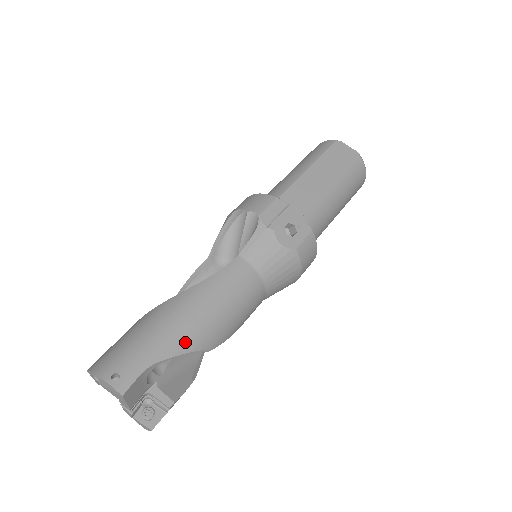
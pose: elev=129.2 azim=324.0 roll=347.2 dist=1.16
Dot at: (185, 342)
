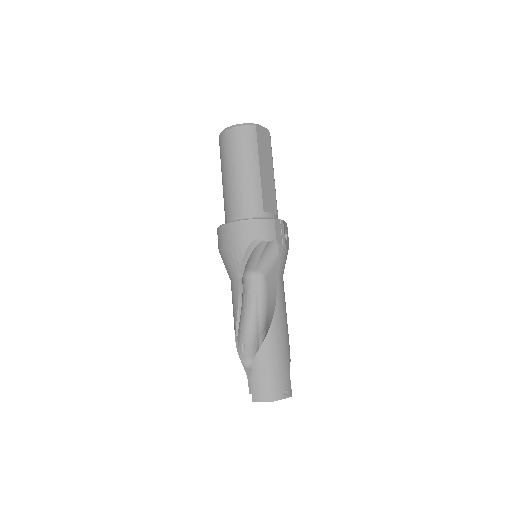
Dot at: (289, 347)
